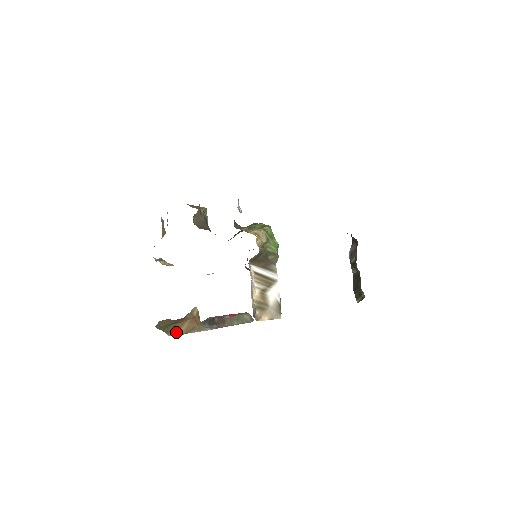
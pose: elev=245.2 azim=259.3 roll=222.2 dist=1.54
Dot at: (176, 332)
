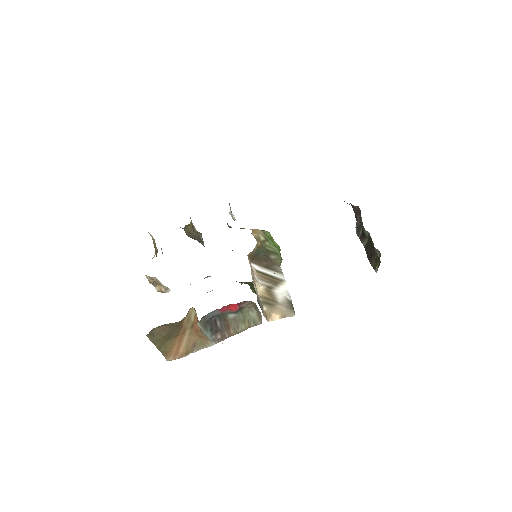
Dot at: (175, 353)
